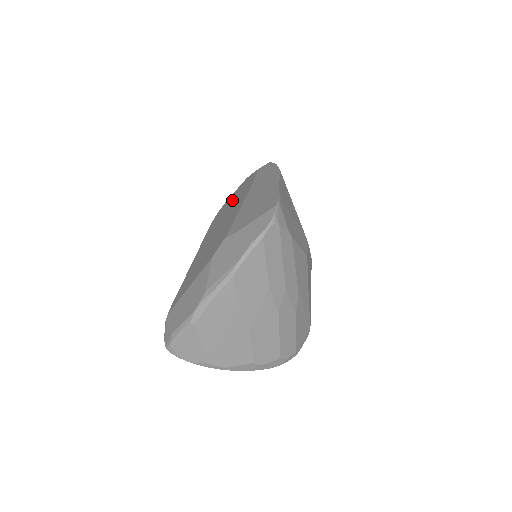
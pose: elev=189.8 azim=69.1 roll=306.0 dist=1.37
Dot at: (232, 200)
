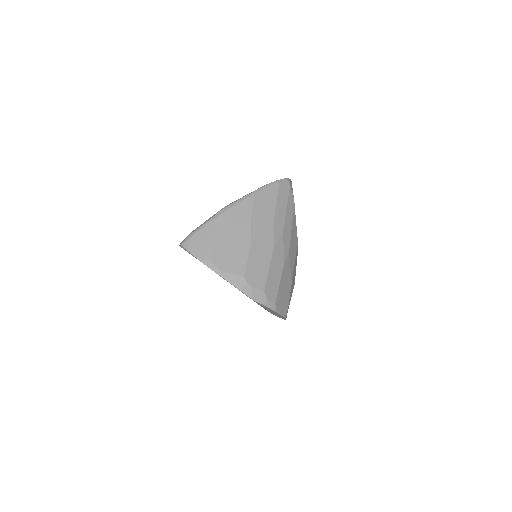
Dot at: occluded
